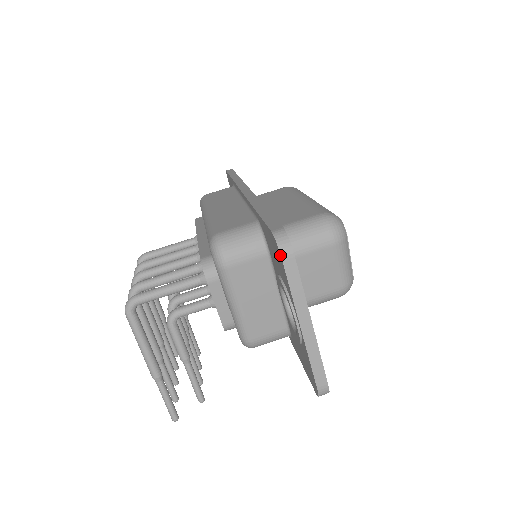
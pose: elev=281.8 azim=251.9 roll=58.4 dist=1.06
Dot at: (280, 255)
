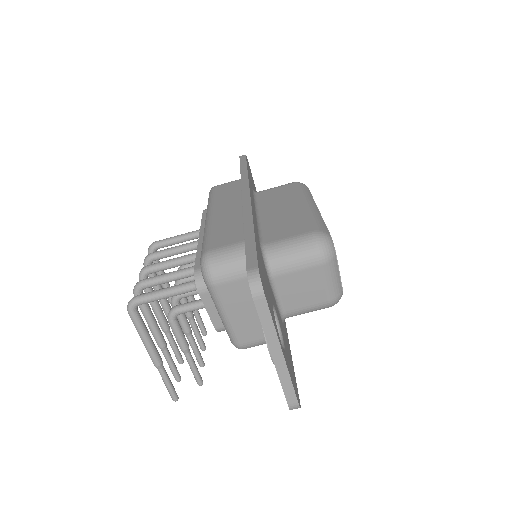
Dot at: (252, 295)
